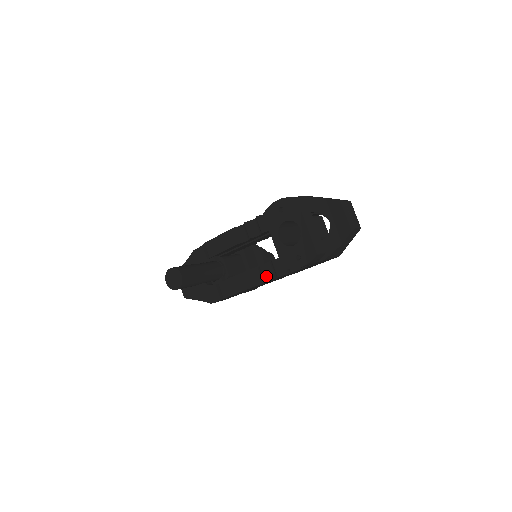
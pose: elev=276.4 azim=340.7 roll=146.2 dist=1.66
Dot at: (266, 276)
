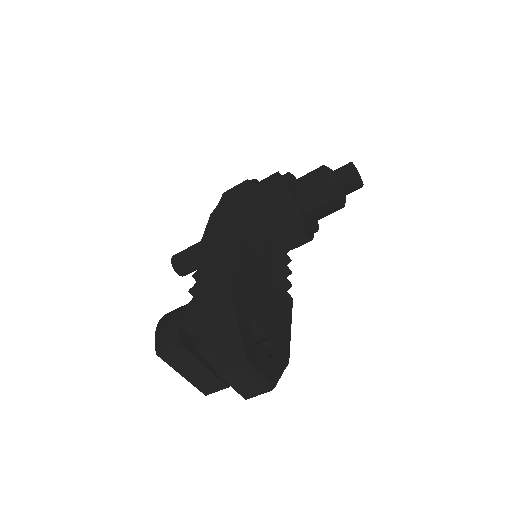
Dot at: occluded
